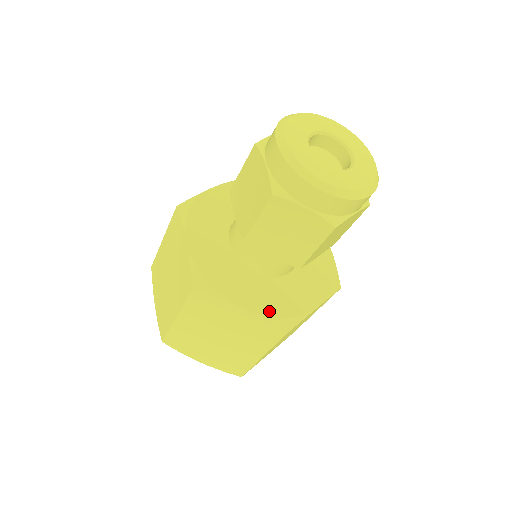
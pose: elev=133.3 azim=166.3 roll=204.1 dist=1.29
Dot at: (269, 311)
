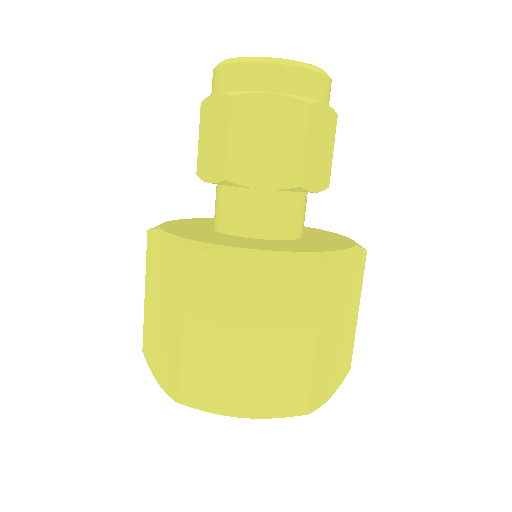
Dot at: (188, 237)
